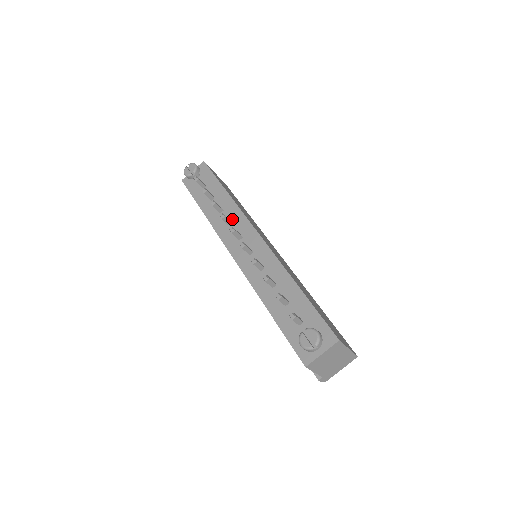
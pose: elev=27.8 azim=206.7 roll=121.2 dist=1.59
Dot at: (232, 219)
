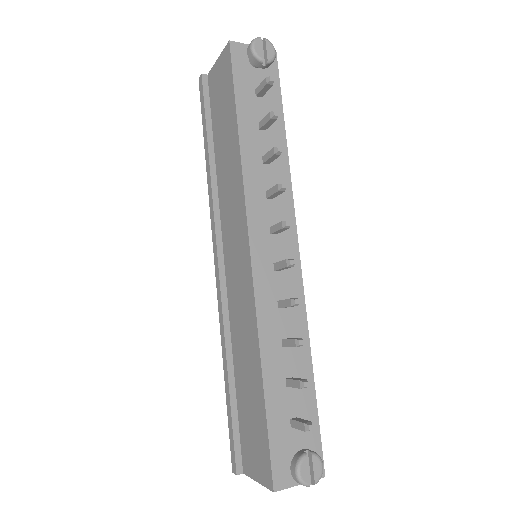
Dot at: occluded
